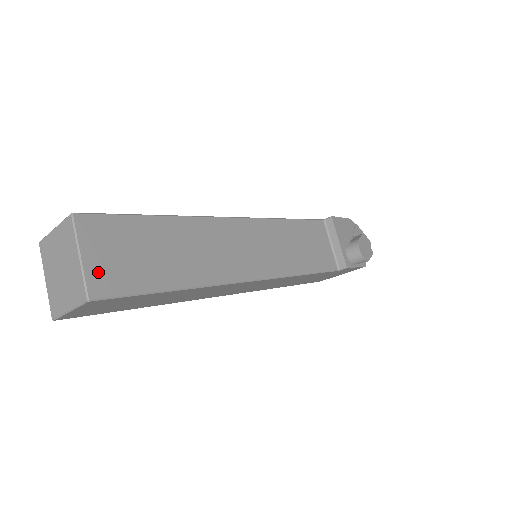
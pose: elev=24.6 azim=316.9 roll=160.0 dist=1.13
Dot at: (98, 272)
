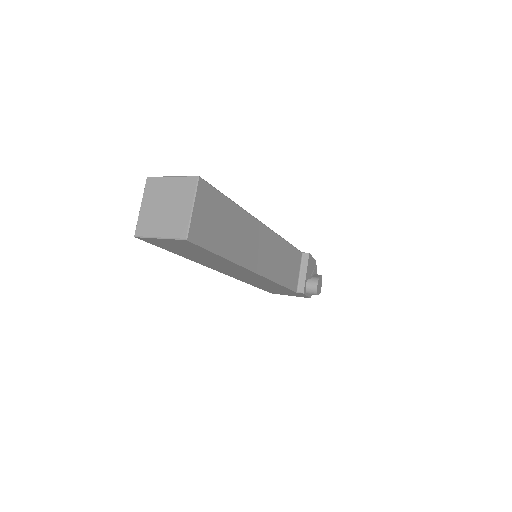
Dot at: (197, 223)
